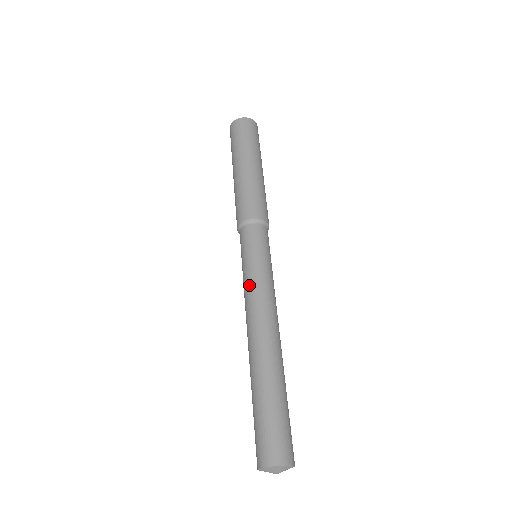
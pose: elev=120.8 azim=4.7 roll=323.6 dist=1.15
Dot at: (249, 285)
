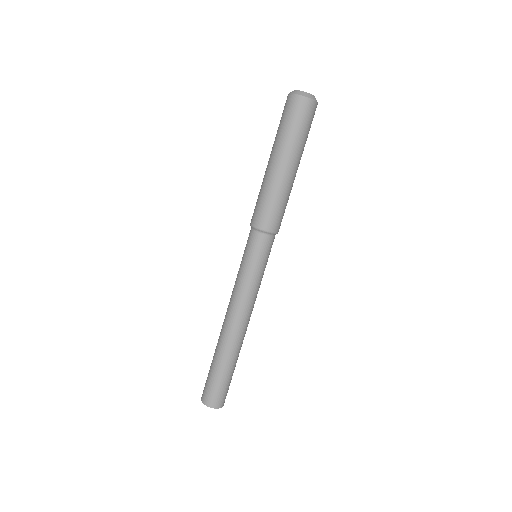
Dot at: (236, 284)
